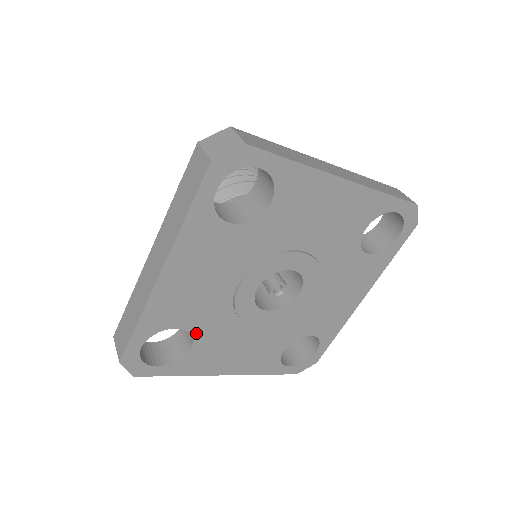
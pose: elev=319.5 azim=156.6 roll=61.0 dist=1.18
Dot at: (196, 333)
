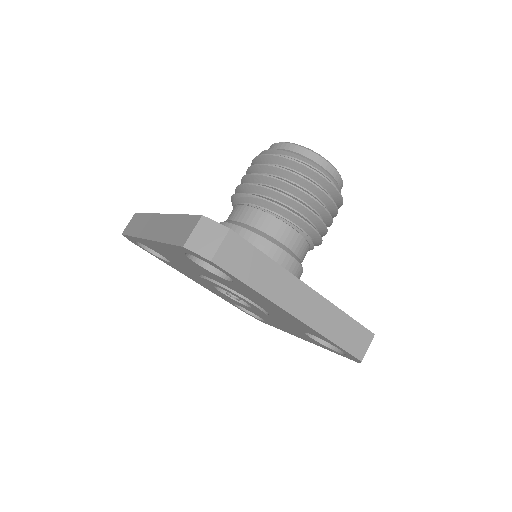
Dot at: occluded
